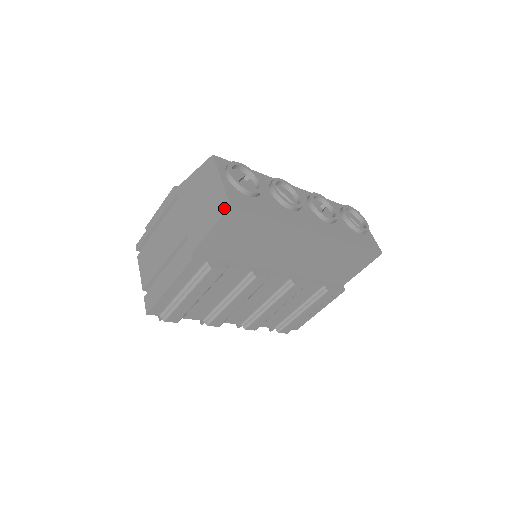
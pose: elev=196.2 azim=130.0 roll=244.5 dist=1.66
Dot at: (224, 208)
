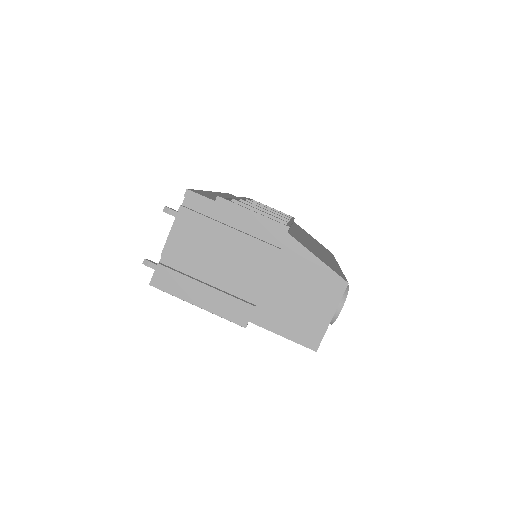
Dot at: (311, 344)
